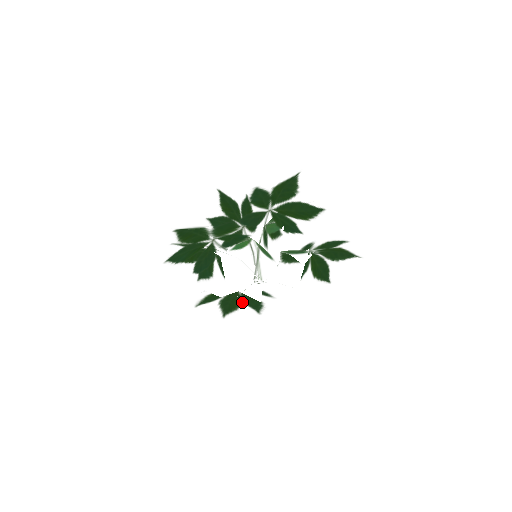
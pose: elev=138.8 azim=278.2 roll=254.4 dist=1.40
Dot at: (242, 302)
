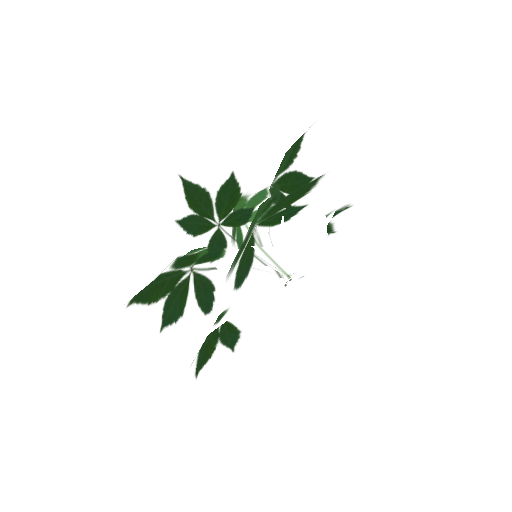
Dot at: (218, 342)
